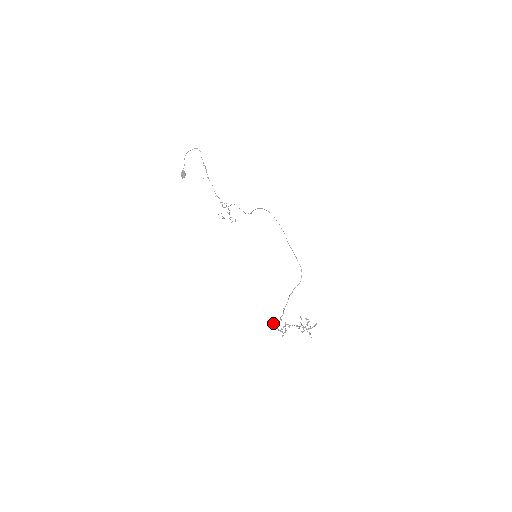
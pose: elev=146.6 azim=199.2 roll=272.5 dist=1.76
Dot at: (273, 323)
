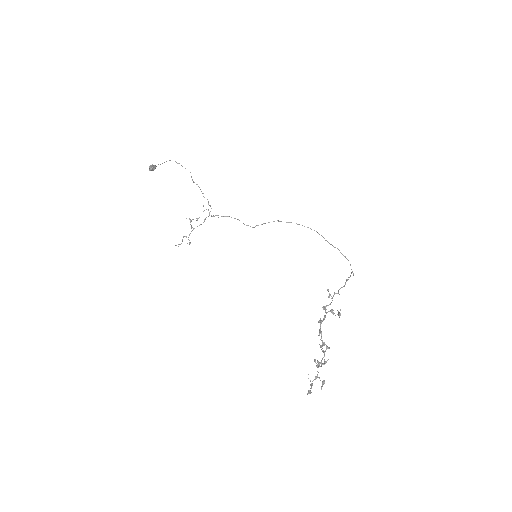
Dot at: (328, 290)
